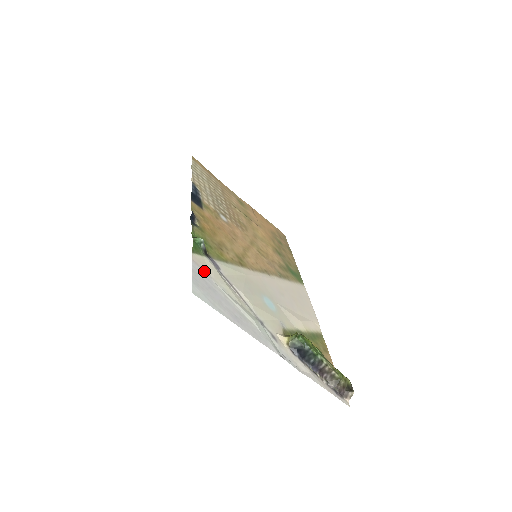
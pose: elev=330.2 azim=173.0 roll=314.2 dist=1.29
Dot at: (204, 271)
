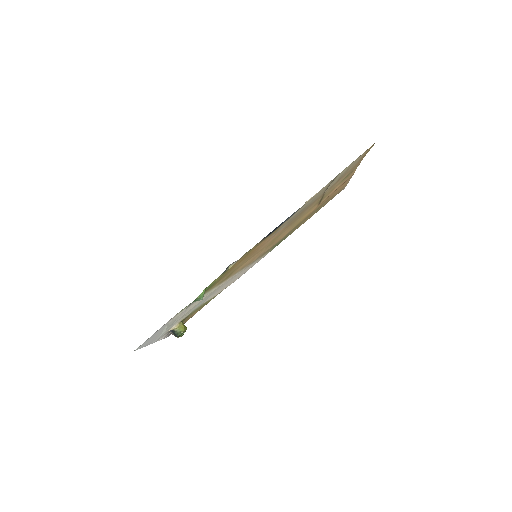
Dot at: occluded
